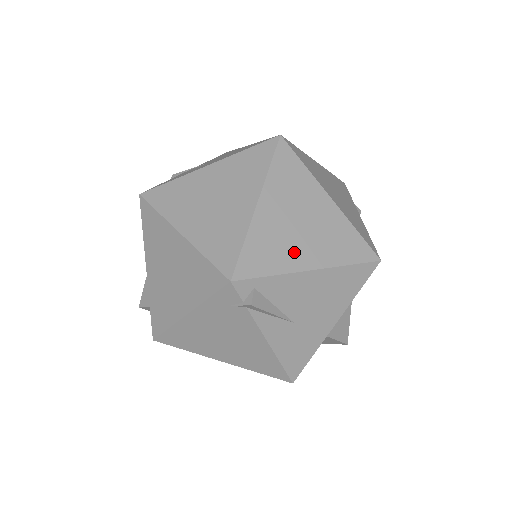
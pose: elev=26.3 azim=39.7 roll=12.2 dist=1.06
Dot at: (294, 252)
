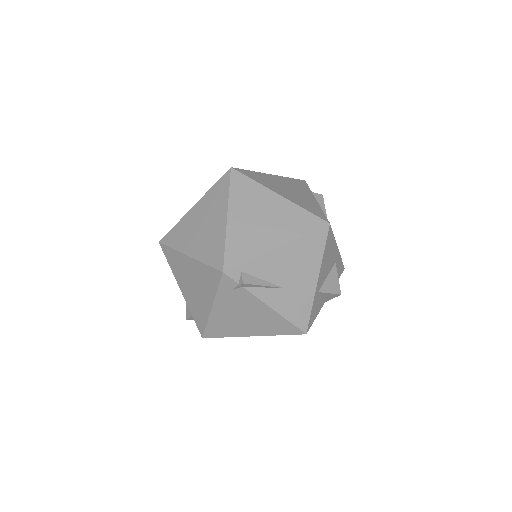
Dot at: (262, 239)
